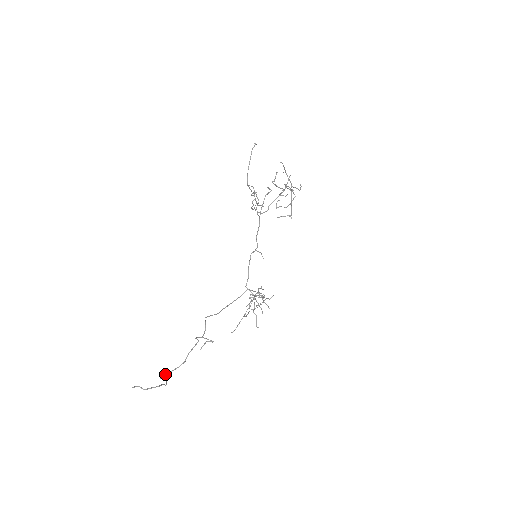
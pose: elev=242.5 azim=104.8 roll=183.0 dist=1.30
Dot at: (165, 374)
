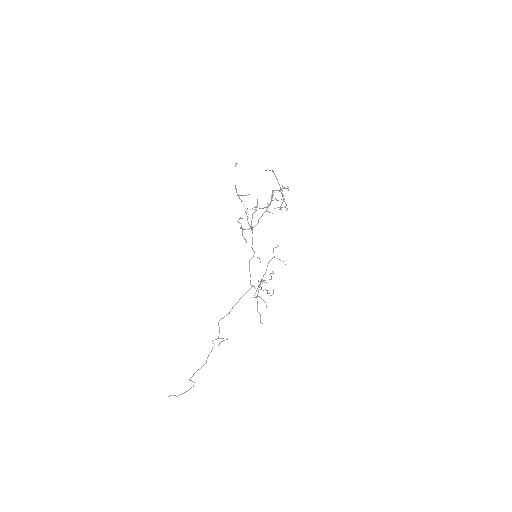
Dot at: occluded
